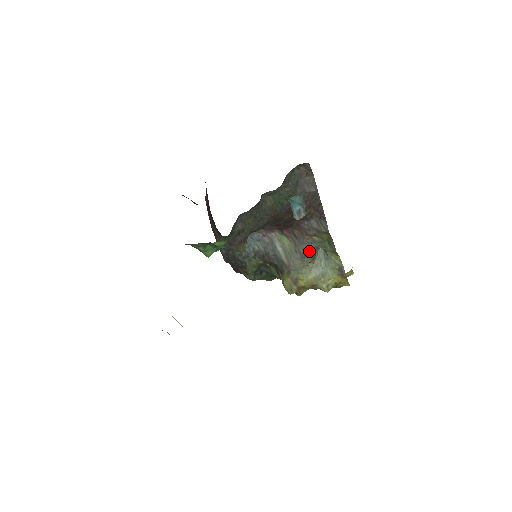
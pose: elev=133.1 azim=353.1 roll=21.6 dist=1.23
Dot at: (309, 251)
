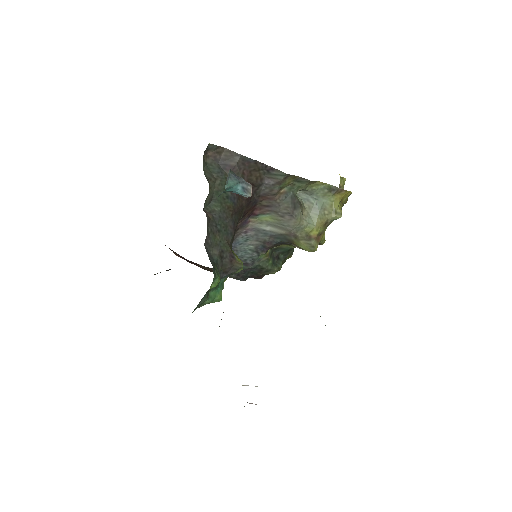
Dot at: (291, 205)
